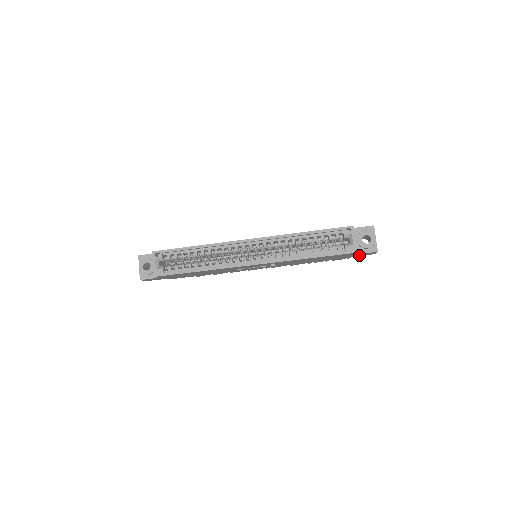
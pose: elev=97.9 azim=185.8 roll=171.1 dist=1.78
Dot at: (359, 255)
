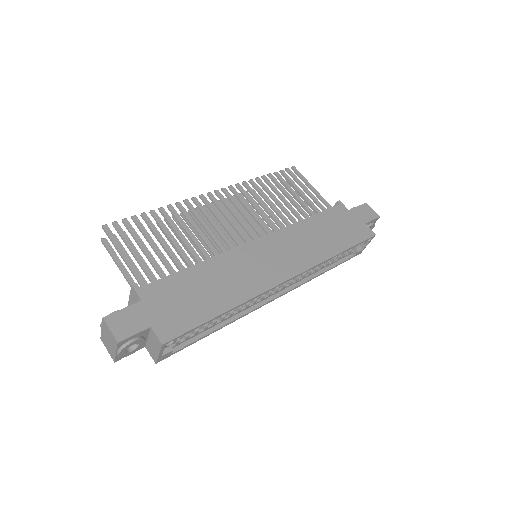
Dot at: occluded
